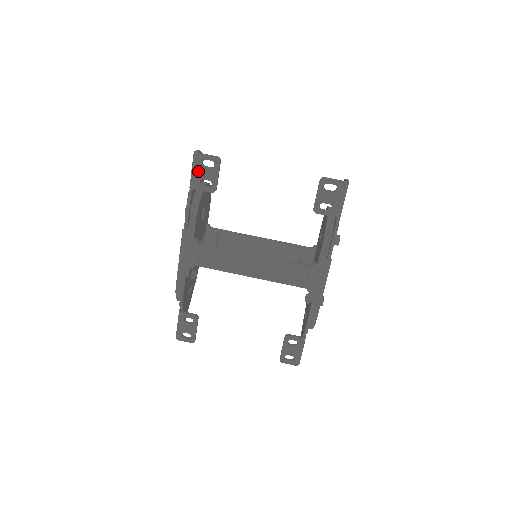
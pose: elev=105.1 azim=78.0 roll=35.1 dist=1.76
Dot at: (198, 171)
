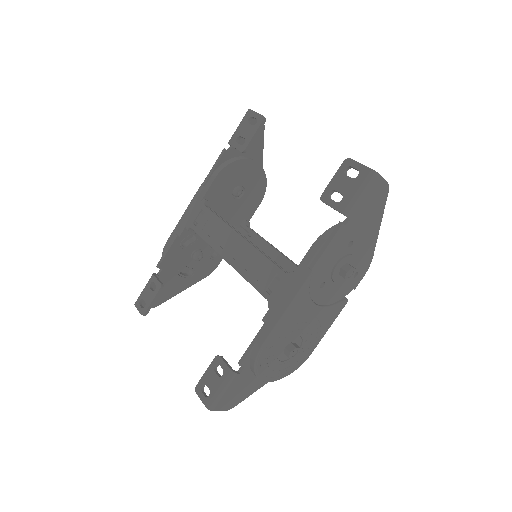
Dot at: (241, 127)
